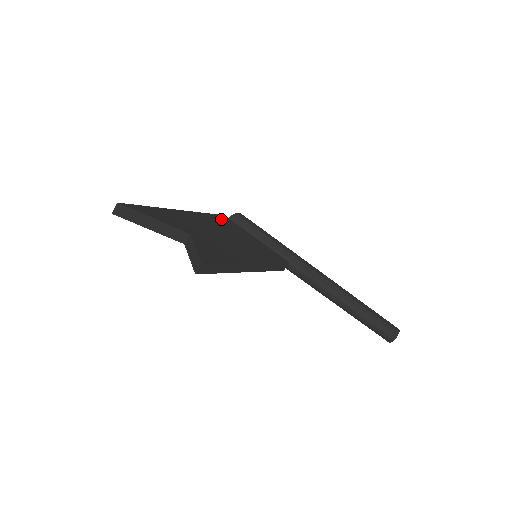
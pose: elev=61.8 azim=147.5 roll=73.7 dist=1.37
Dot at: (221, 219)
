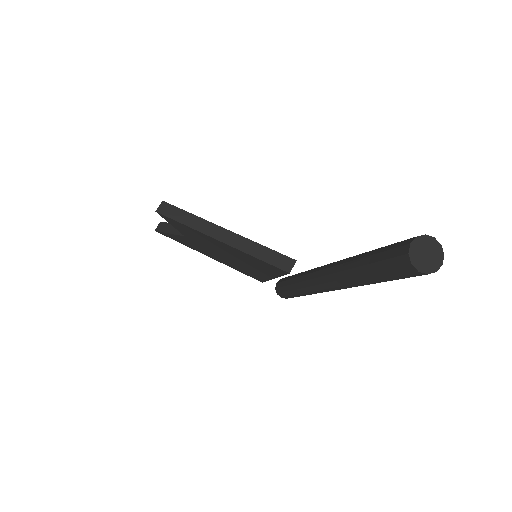
Dot at: occluded
